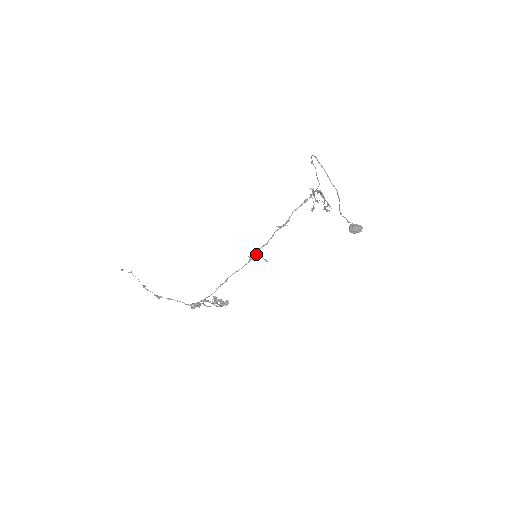
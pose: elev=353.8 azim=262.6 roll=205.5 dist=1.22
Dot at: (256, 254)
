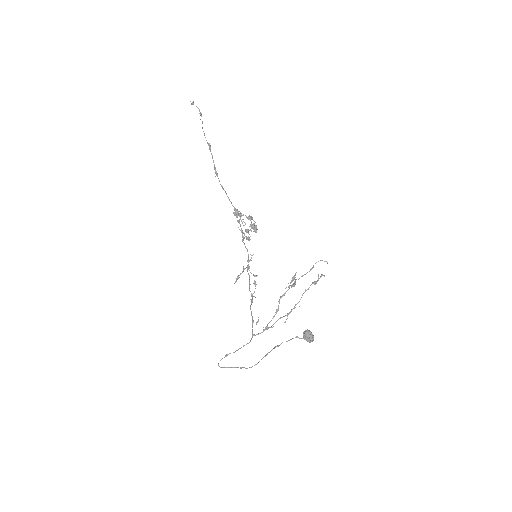
Dot at: (247, 269)
